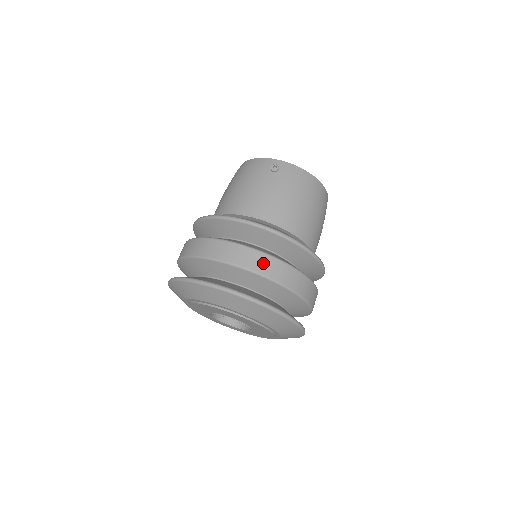
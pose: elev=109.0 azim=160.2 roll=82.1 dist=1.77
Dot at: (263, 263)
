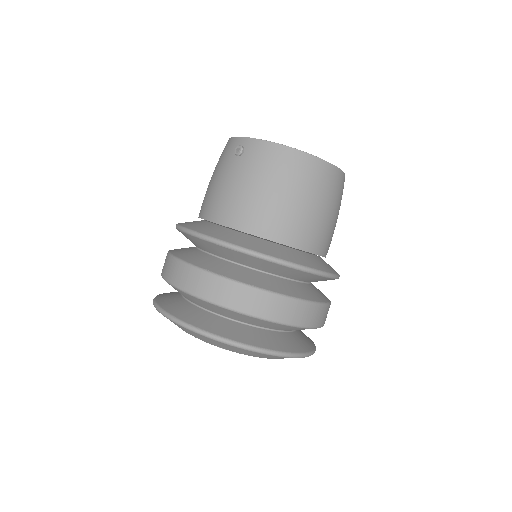
Dot at: (208, 286)
